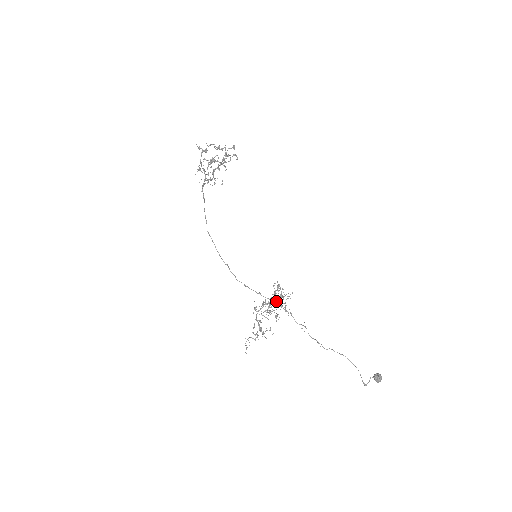
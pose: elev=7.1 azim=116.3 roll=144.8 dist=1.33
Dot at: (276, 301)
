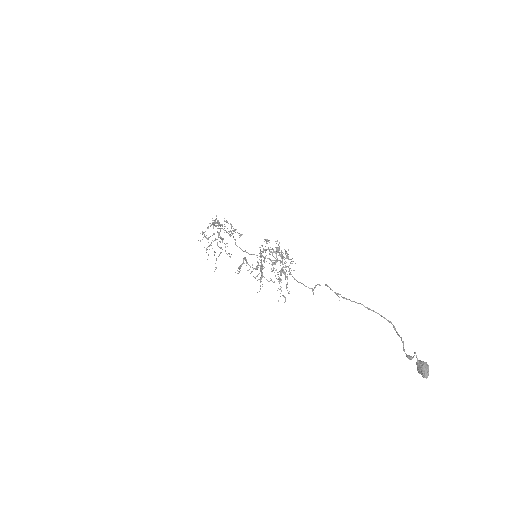
Dot at: (283, 264)
